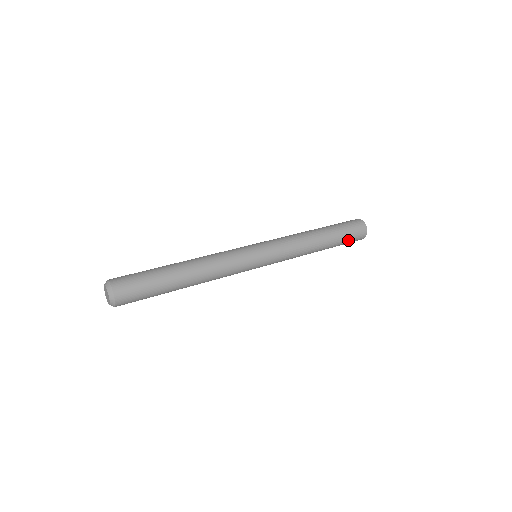
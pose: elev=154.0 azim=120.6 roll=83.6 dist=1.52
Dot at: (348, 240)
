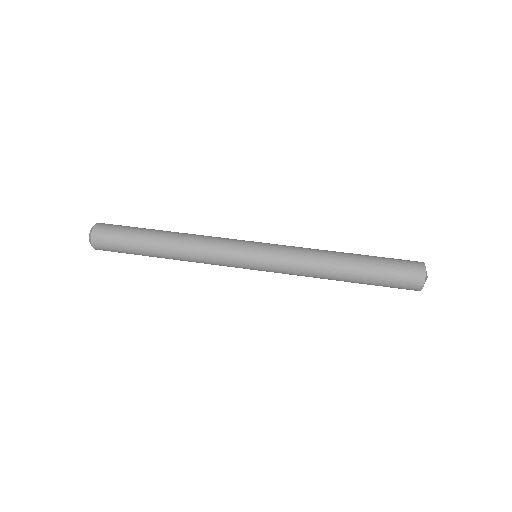
Dot at: (387, 286)
